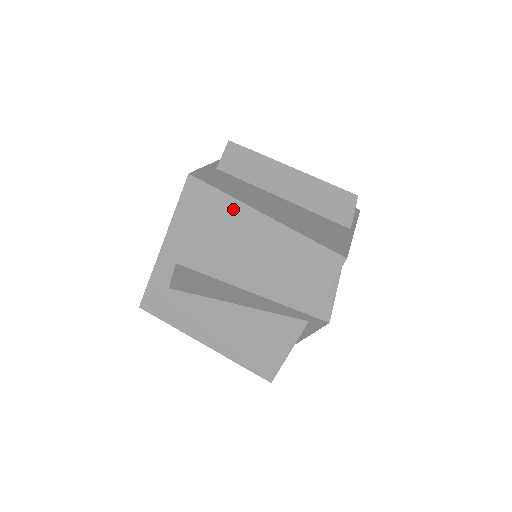
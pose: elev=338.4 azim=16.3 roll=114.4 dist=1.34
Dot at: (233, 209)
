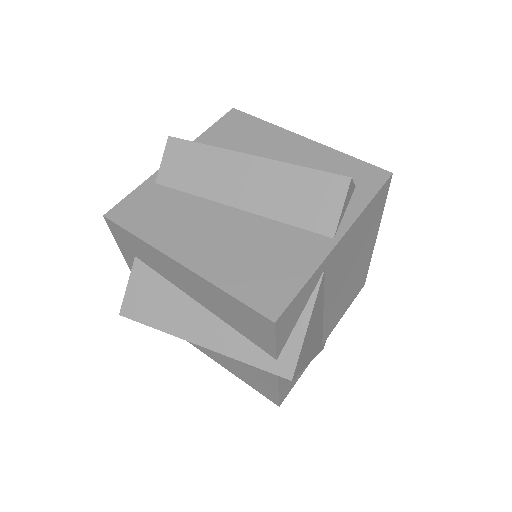
Dot at: (153, 253)
